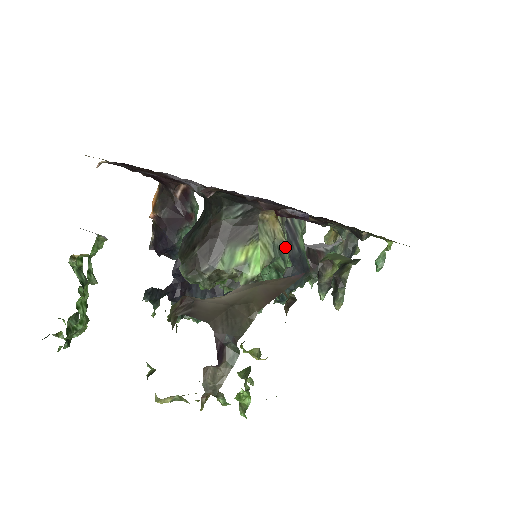
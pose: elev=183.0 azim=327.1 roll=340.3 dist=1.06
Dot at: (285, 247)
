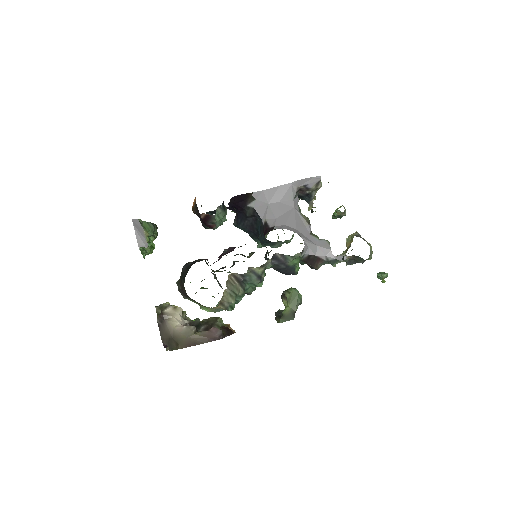
Dot at: occluded
